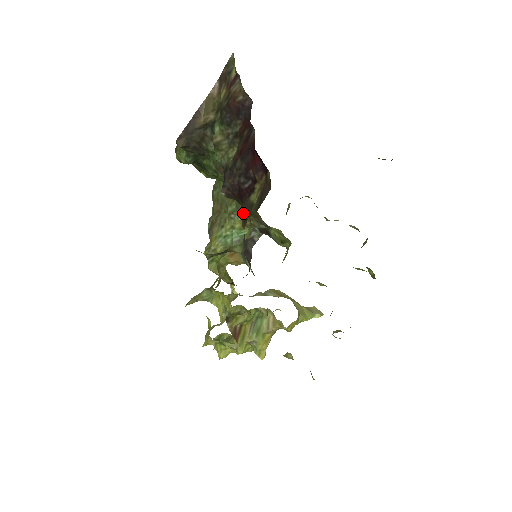
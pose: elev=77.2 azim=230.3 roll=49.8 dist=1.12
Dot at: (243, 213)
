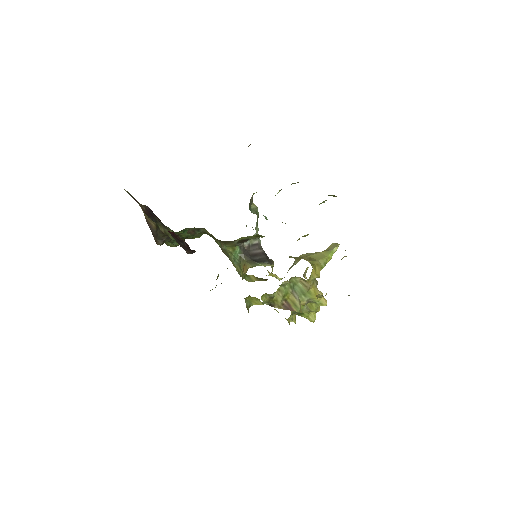
Dot at: occluded
